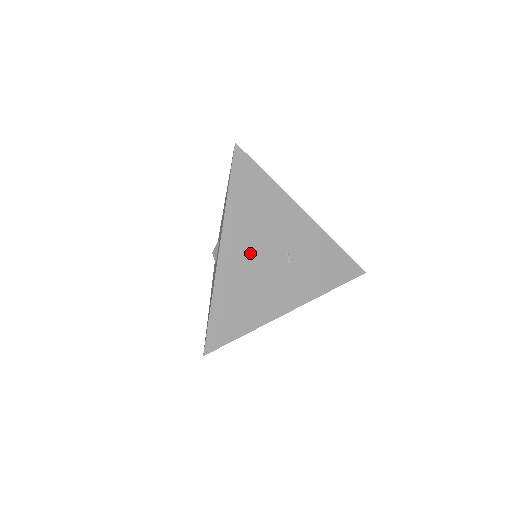
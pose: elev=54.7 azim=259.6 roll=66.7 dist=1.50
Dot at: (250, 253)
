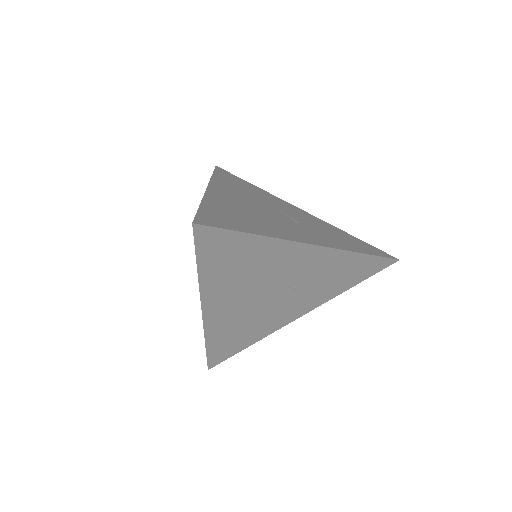
Dot at: (242, 302)
